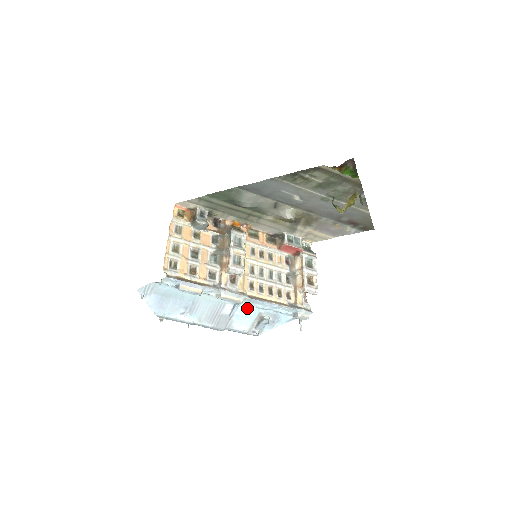
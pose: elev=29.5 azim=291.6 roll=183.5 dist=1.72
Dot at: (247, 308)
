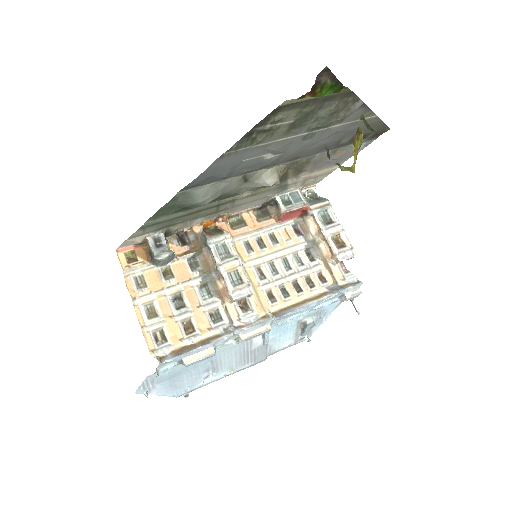
Dot at: (280, 327)
